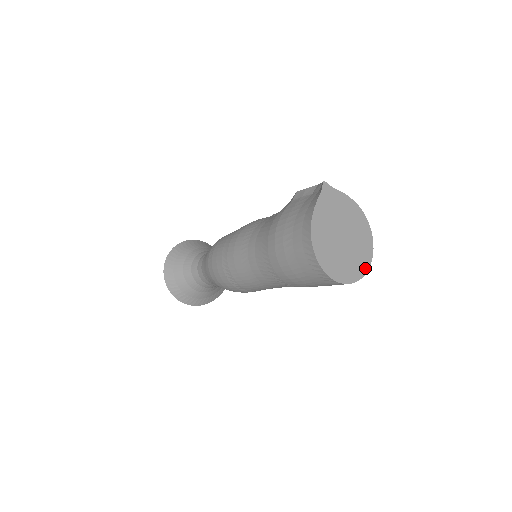
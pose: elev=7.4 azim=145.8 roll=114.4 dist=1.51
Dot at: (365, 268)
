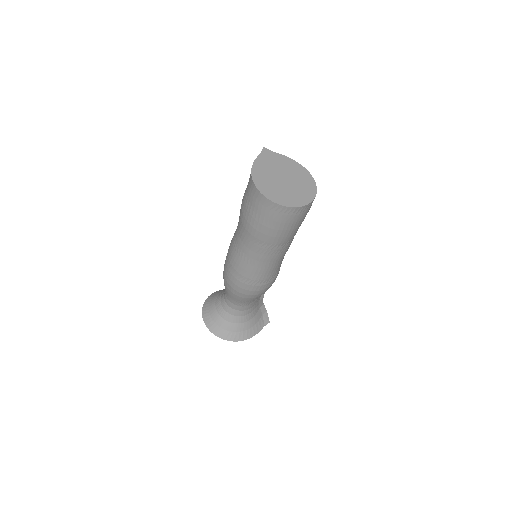
Dot at: (308, 200)
